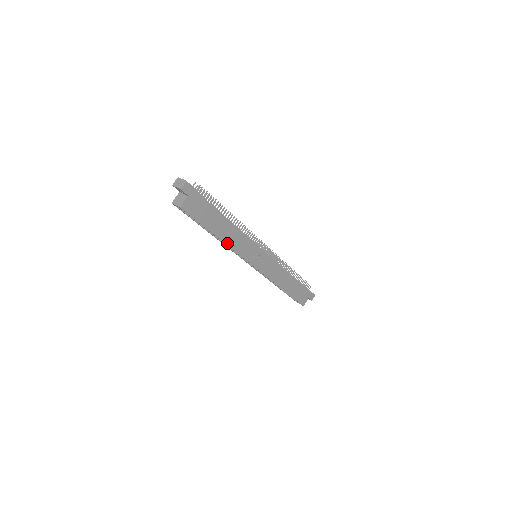
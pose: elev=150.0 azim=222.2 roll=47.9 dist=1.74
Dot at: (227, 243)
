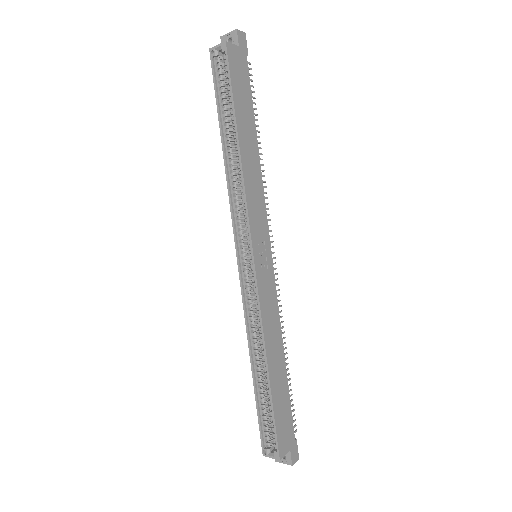
Dot at: (243, 166)
